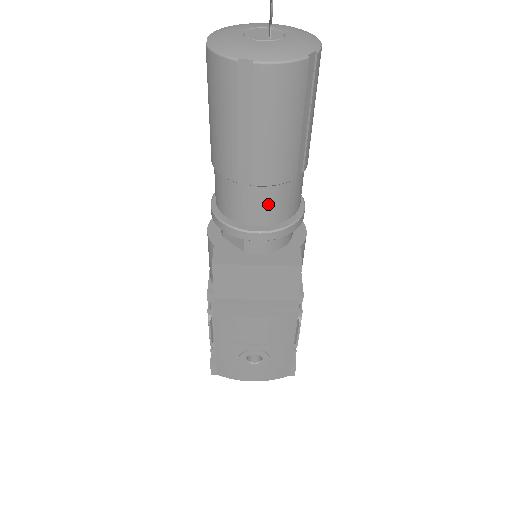
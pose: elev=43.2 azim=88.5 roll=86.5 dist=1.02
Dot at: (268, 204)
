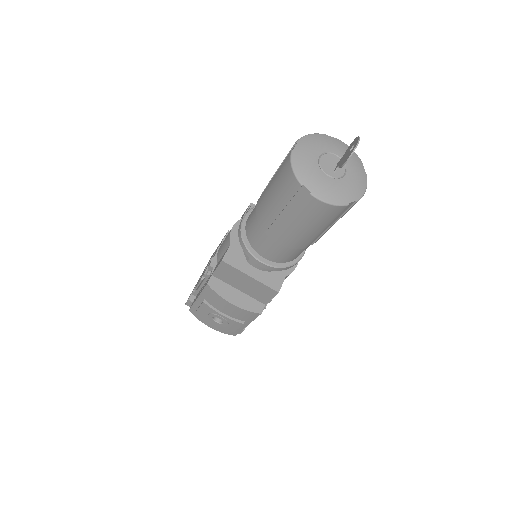
Dot at: (277, 252)
